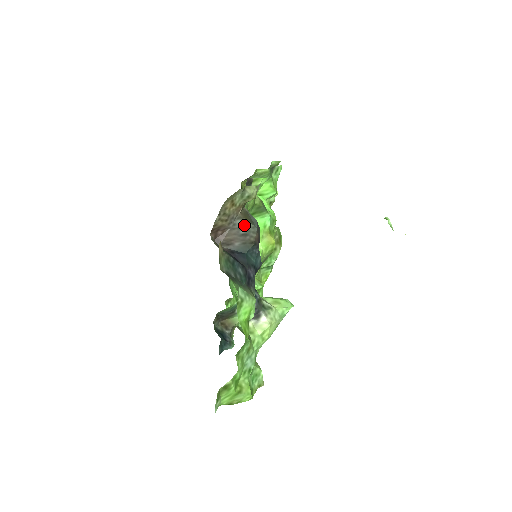
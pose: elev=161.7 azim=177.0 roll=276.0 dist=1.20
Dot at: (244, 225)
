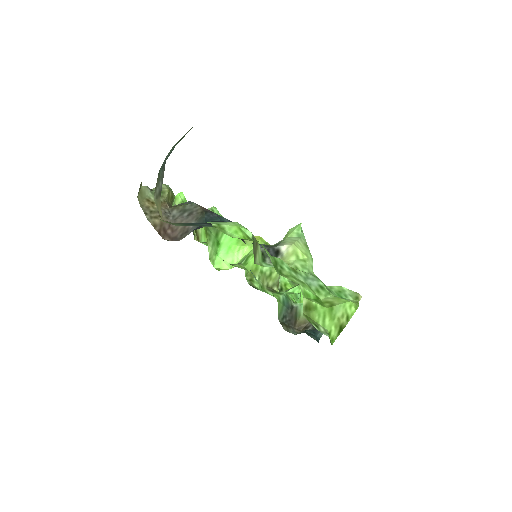
Dot at: (182, 210)
